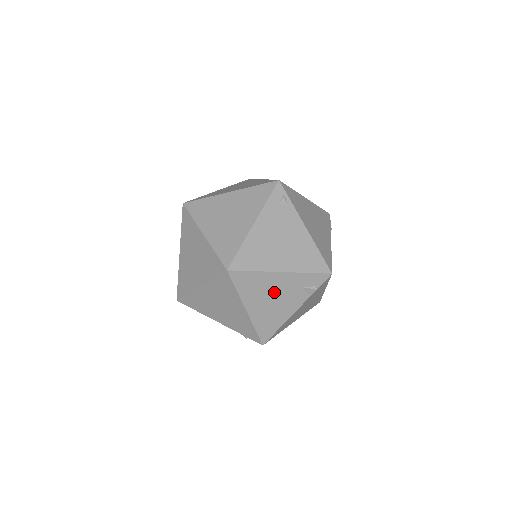
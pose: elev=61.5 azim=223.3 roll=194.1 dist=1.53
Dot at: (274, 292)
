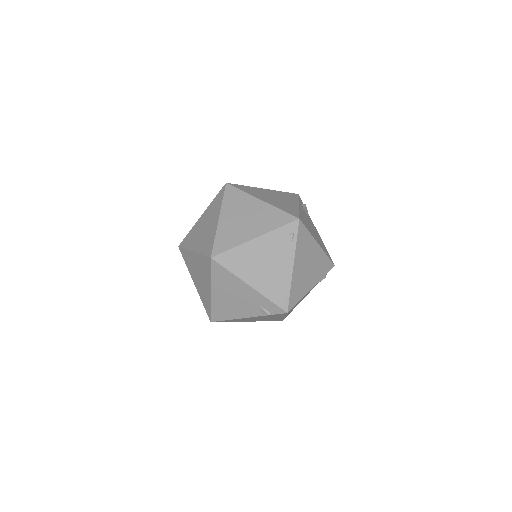
Dot at: (237, 295)
